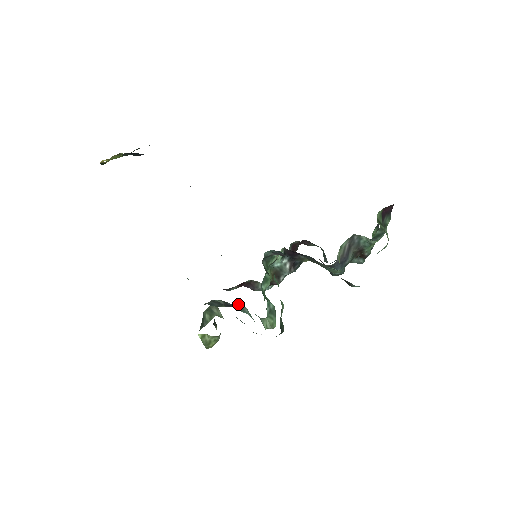
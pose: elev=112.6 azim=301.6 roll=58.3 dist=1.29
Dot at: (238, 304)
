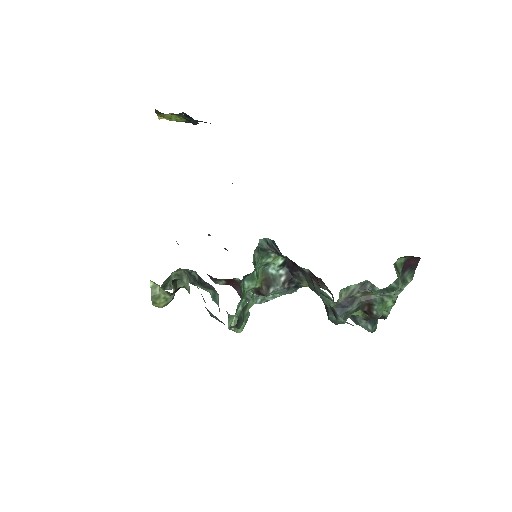
Dot at: (213, 289)
